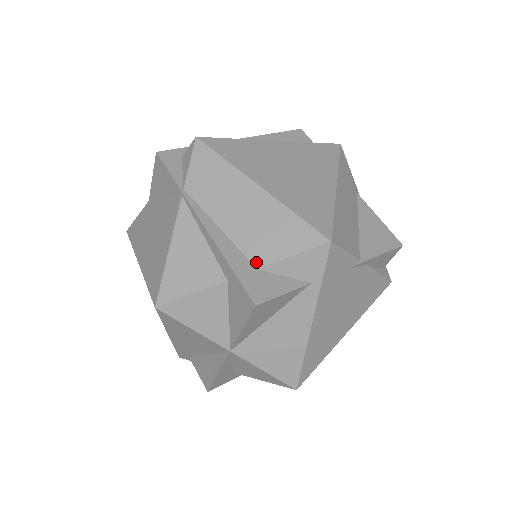
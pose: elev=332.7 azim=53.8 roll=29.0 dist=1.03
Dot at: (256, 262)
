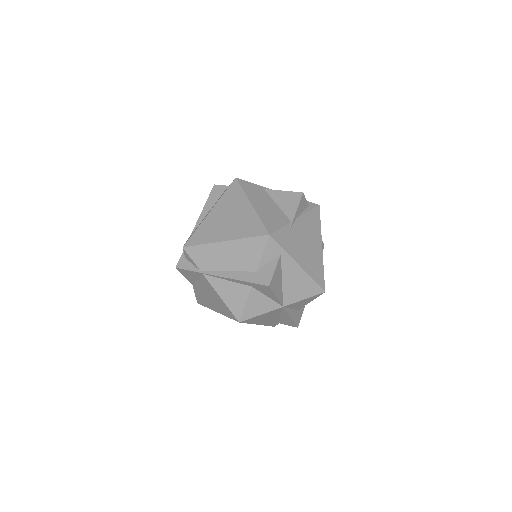
Dot at: (253, 270)
